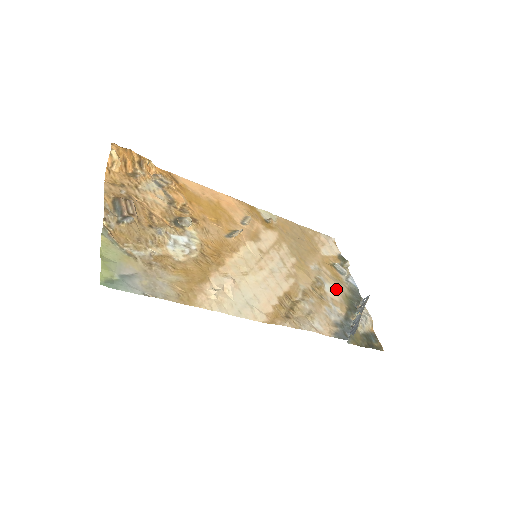
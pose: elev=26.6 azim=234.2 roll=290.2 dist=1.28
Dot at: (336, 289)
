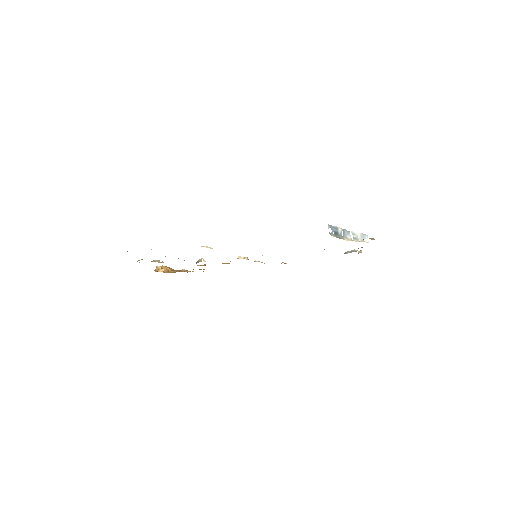
Dot at: occluded
